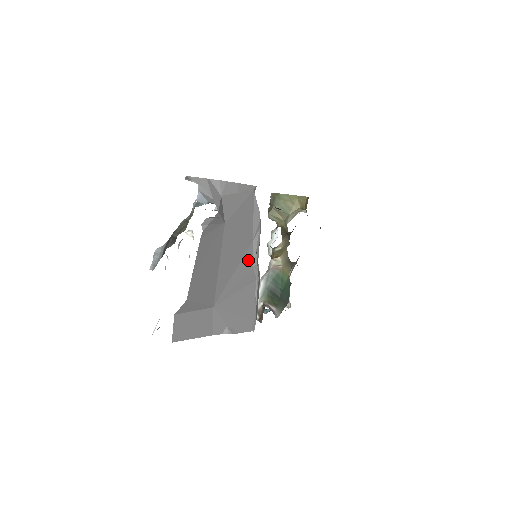
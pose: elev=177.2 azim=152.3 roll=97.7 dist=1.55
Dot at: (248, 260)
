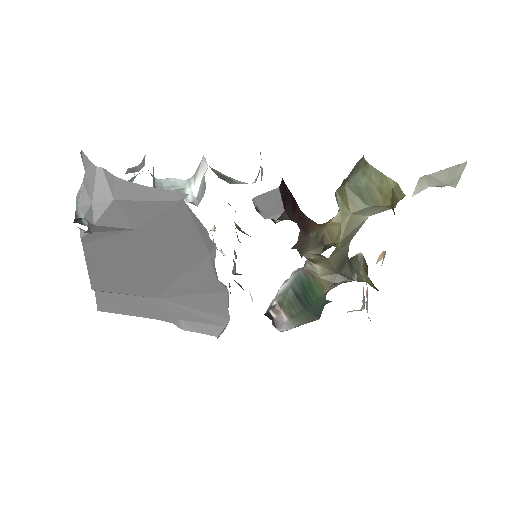
Dot at: (206, 270)
